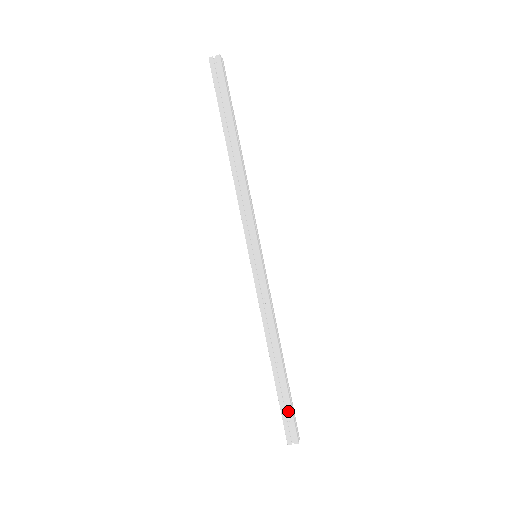
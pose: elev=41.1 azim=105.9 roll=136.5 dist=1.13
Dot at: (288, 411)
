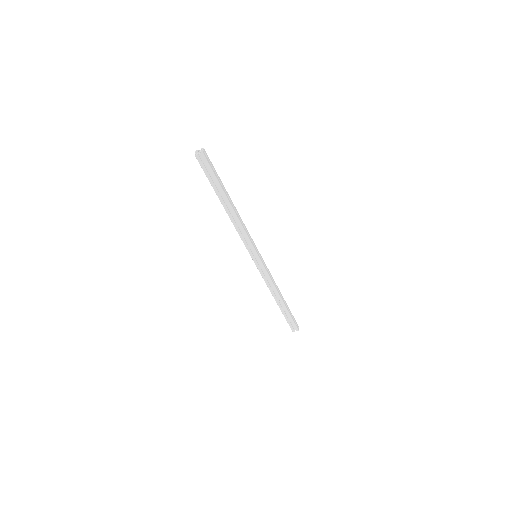
Dot at: (290, 320)
